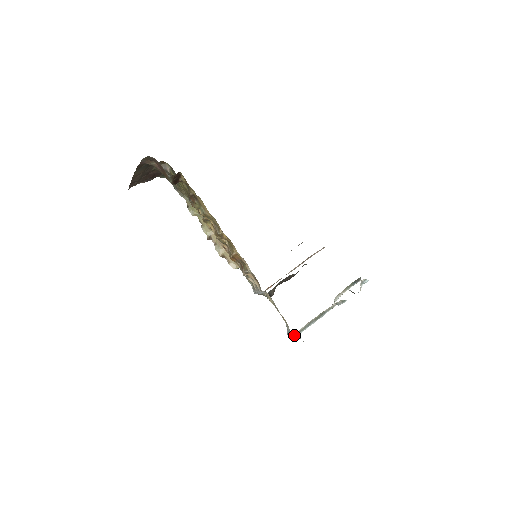
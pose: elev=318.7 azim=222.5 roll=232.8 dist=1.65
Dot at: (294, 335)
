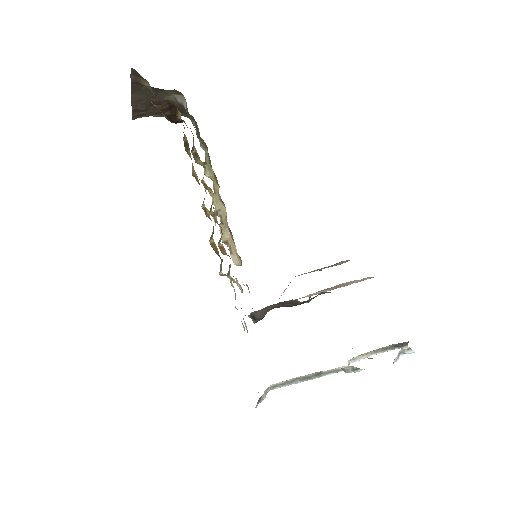
Dot at: occluded
